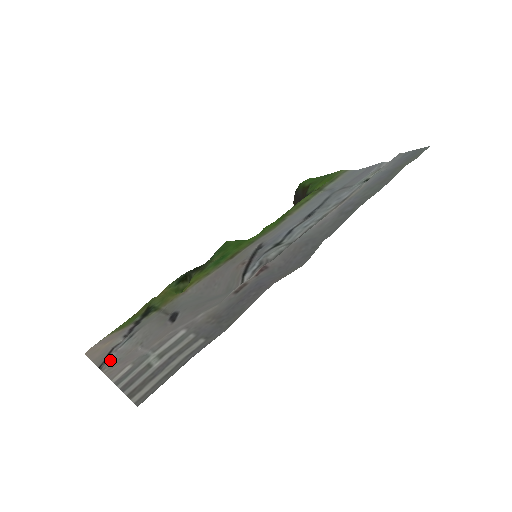
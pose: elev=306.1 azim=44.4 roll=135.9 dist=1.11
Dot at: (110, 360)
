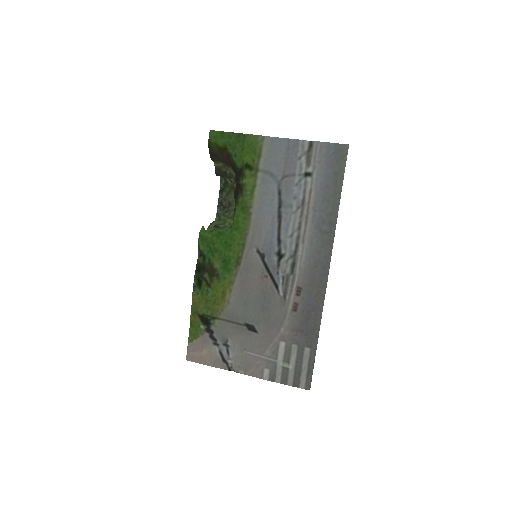
Dot at: (234, 365)
